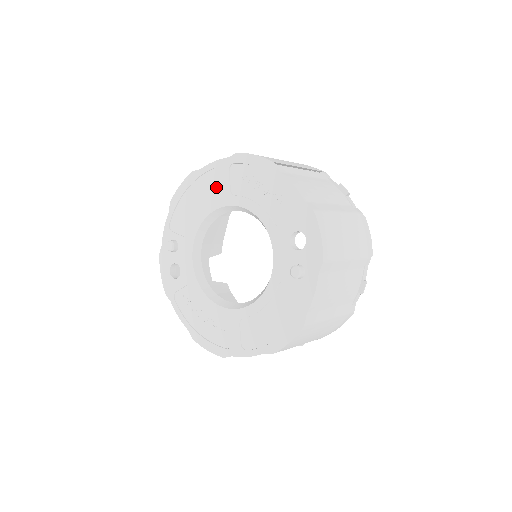
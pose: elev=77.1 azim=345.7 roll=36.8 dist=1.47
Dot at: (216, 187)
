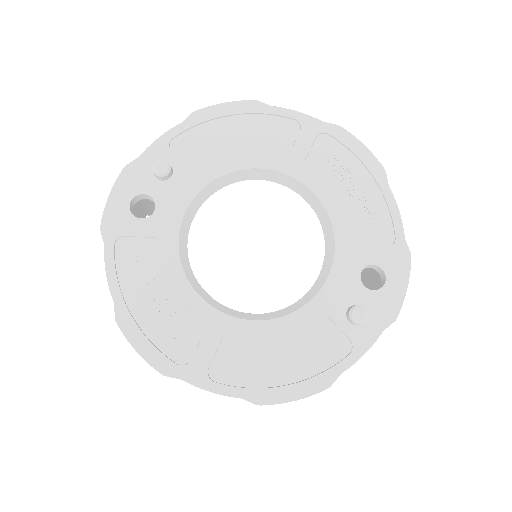
Dot at: (284, 143)
